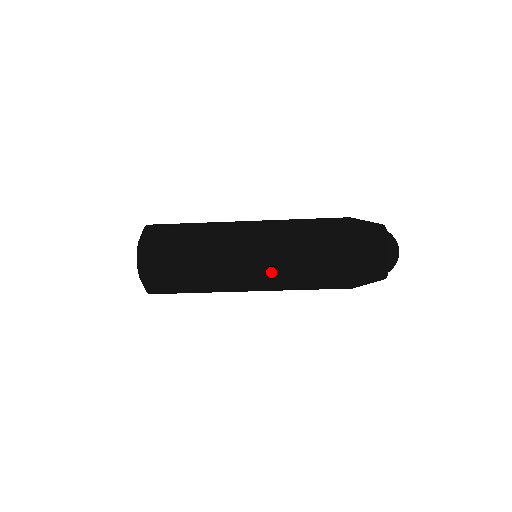
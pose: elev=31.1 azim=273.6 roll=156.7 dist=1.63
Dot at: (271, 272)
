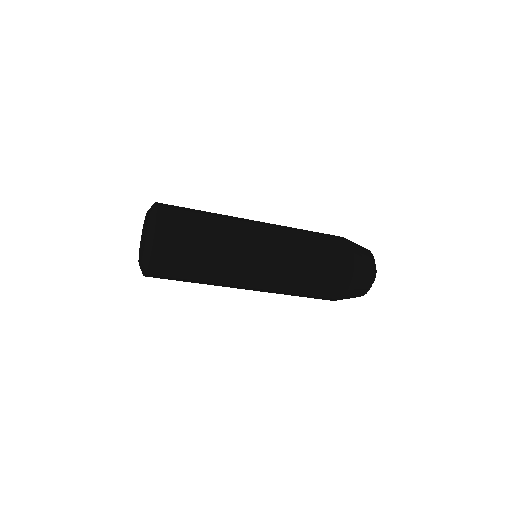
Dot at: (284, 249)
